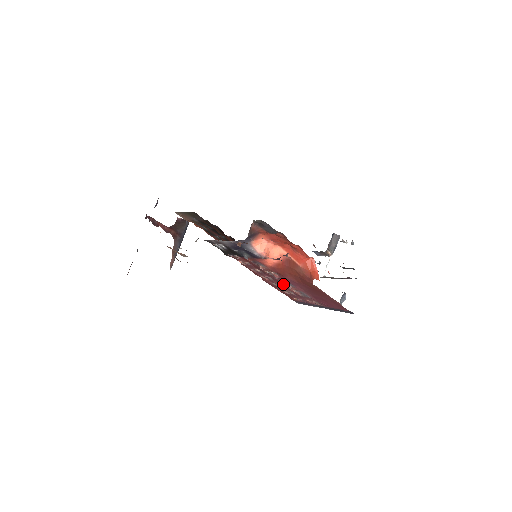
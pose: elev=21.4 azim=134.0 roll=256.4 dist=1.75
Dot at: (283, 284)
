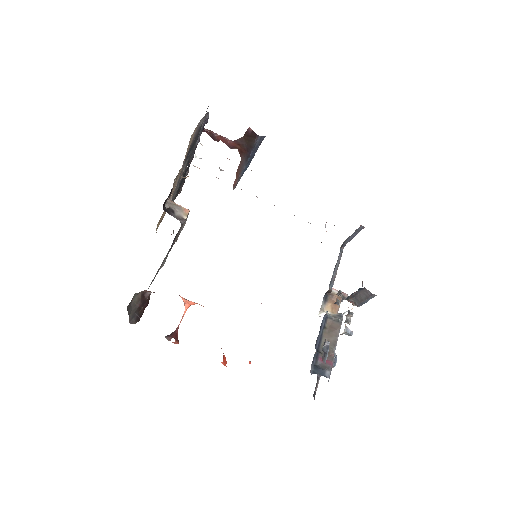
Dot at: occluded
